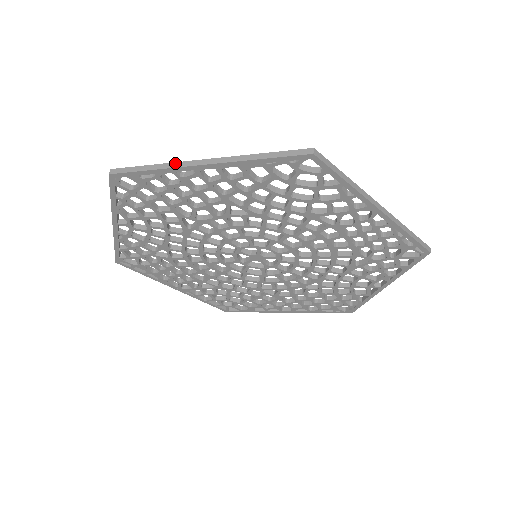
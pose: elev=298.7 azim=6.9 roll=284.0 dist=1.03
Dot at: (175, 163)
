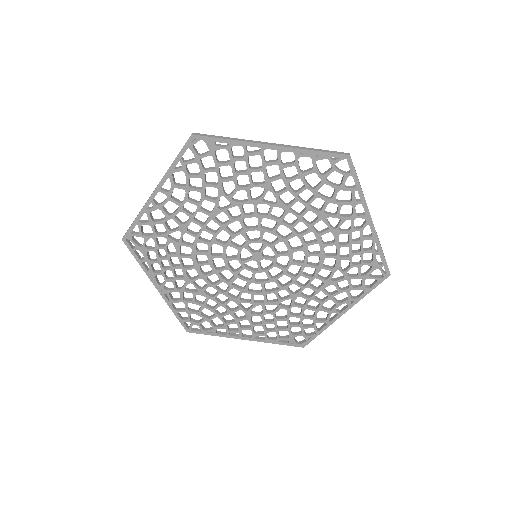
Dot at: (248, 140)
